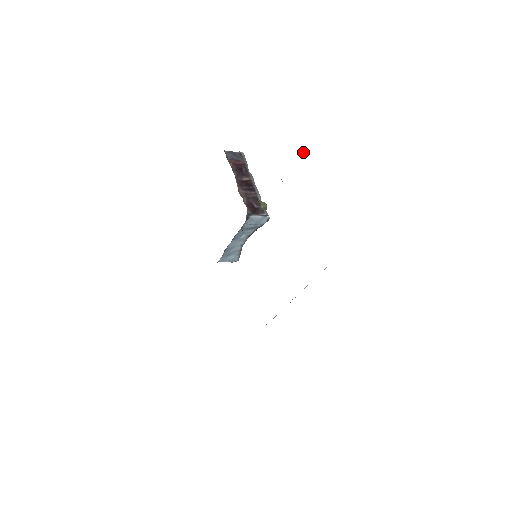
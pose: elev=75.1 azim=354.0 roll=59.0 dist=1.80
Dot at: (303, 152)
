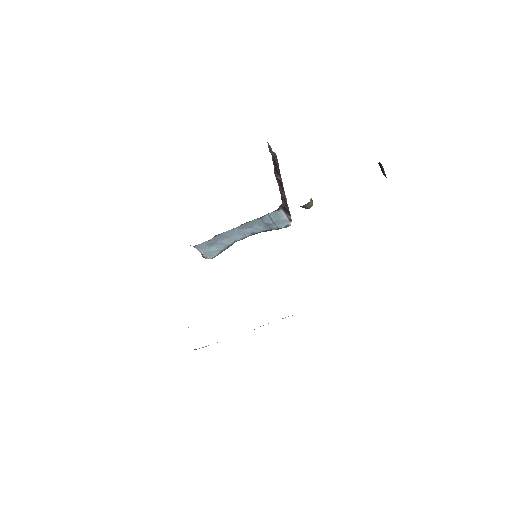
Dot at: (384, 171)
